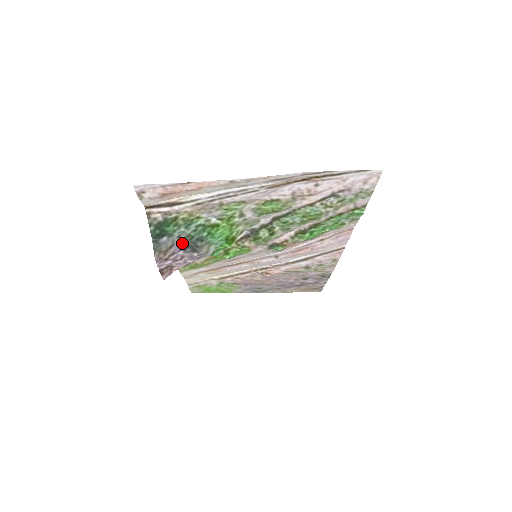
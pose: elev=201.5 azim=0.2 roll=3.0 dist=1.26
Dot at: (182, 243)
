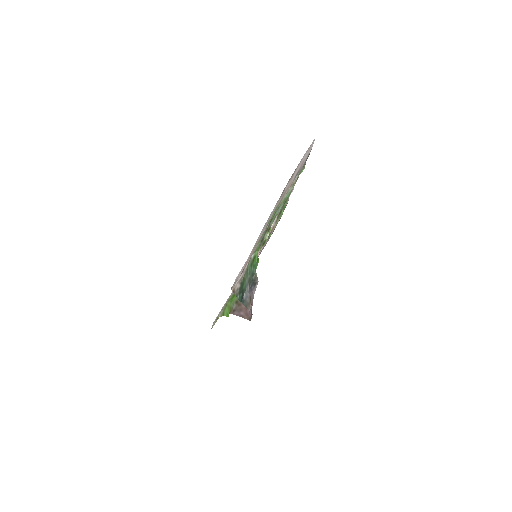
Dot at: (249, 287)
